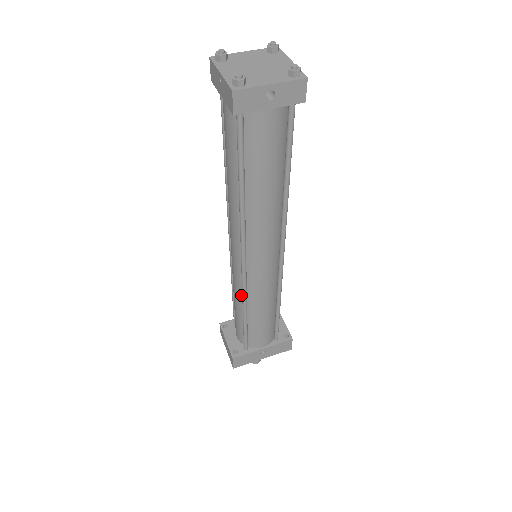
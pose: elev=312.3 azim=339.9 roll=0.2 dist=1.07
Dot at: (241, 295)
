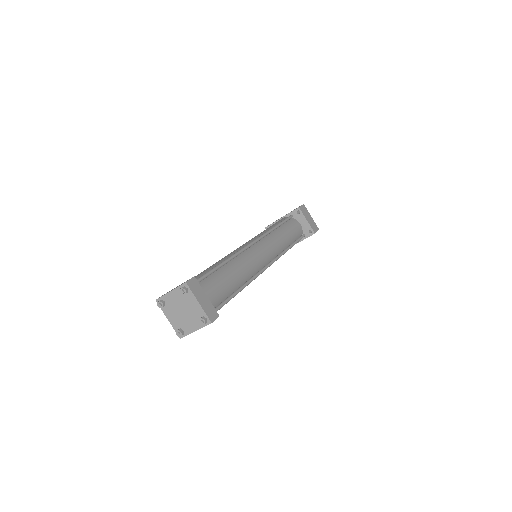
Dot at: occluded
